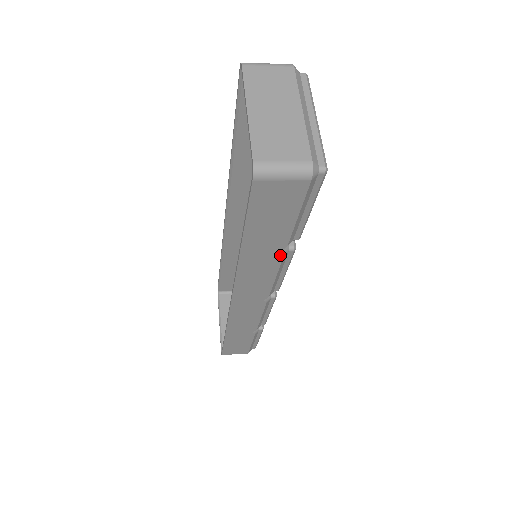
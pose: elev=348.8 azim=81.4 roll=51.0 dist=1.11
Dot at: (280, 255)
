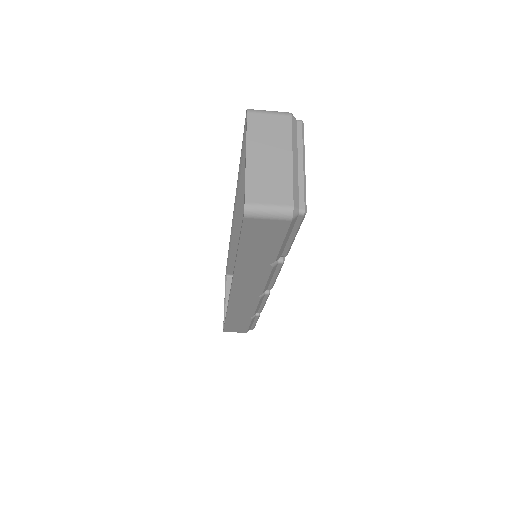
Dot at: (270, 267)
